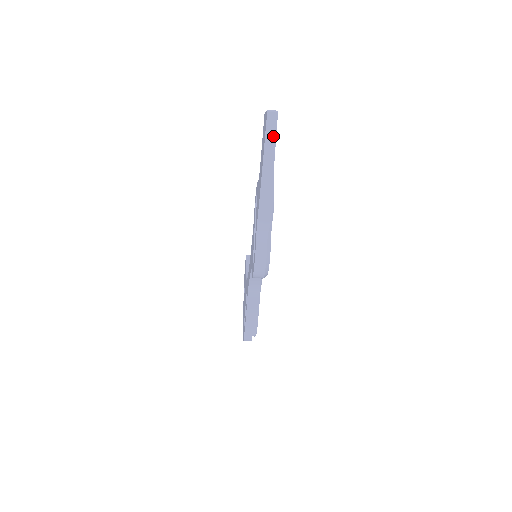
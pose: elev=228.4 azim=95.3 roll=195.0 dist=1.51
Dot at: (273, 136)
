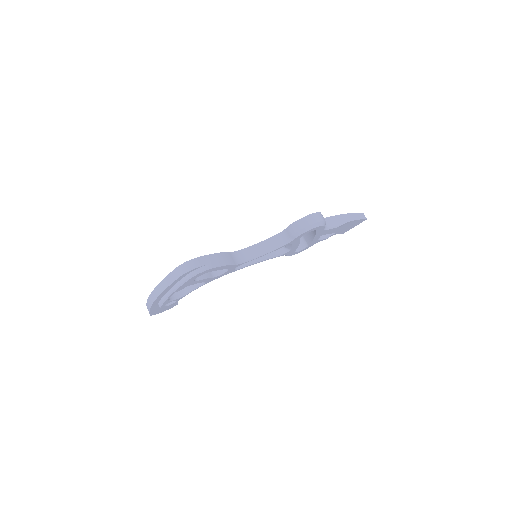
Dot at: (360, 218)
